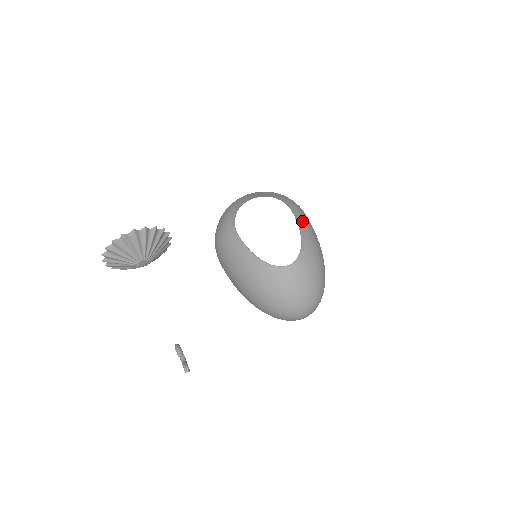
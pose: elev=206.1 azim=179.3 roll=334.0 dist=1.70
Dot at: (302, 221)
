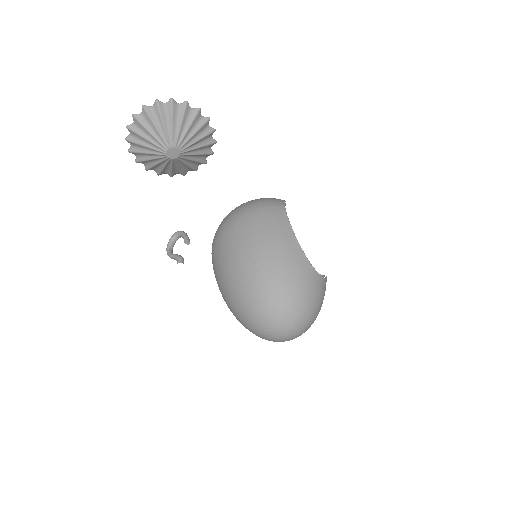
Dot at: occluded
